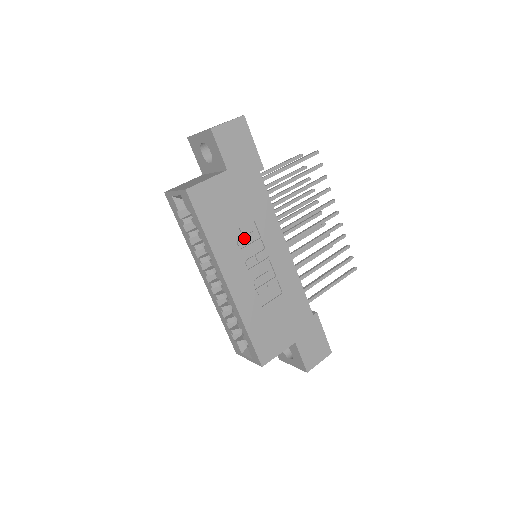
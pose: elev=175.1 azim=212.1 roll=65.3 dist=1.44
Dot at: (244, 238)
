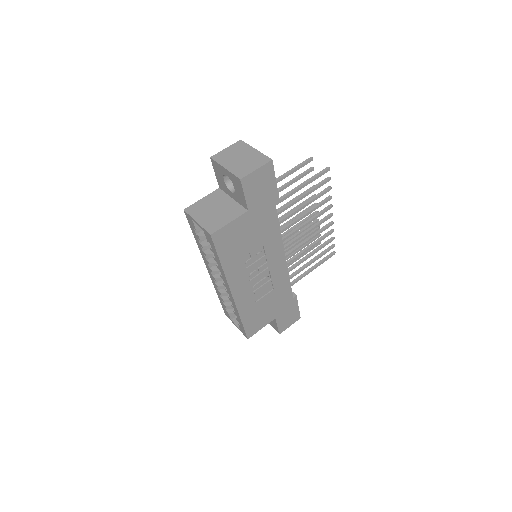
Dot at: (252, 259)
